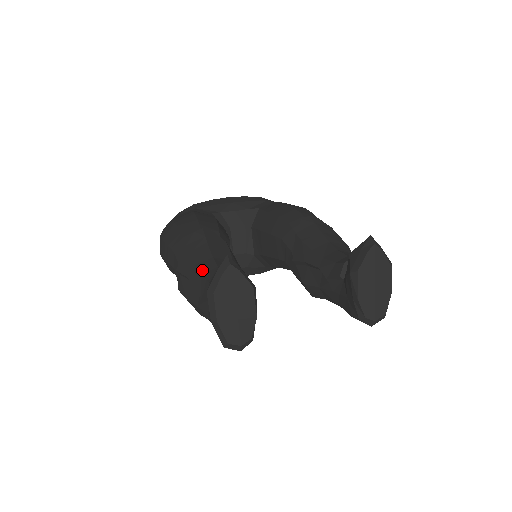
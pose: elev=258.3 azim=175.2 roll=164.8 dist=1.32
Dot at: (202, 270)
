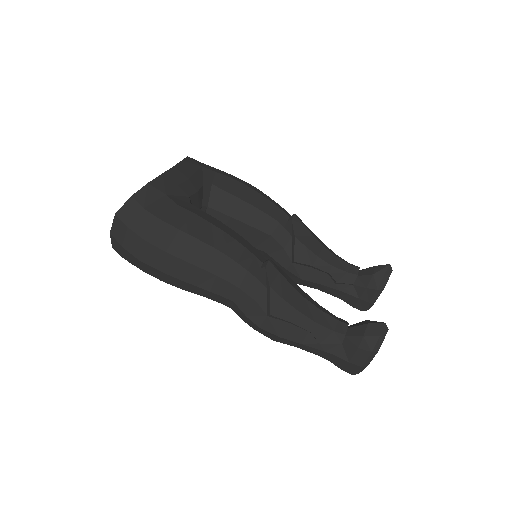
Dot at: (311, 316)
